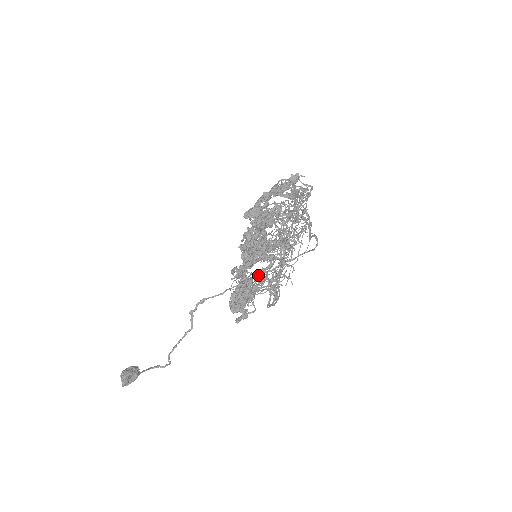
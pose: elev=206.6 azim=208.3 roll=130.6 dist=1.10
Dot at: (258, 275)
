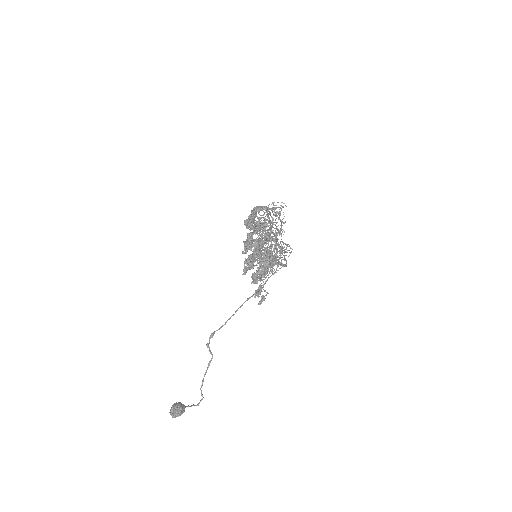
Dot at: occluded
